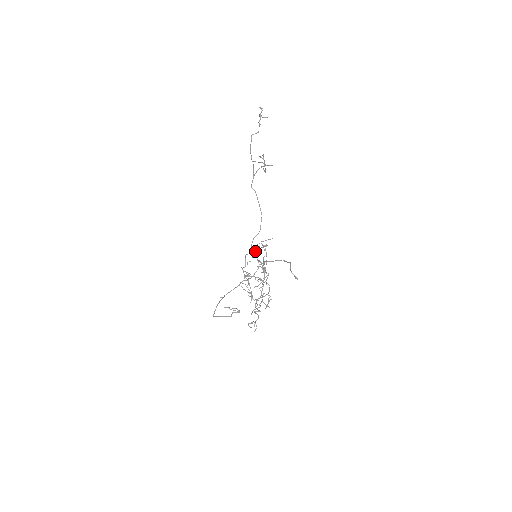
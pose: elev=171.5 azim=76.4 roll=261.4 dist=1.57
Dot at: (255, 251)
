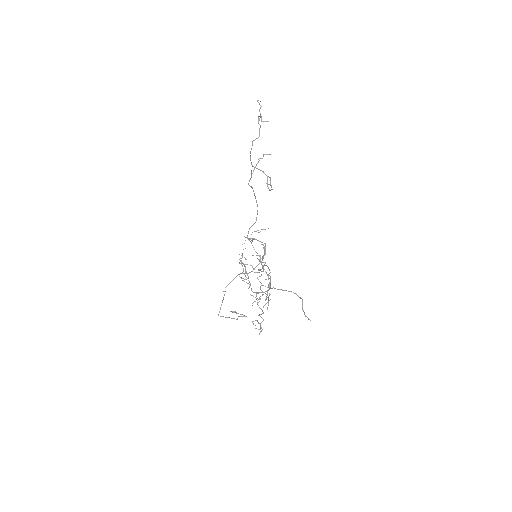
Dot at: occluded
